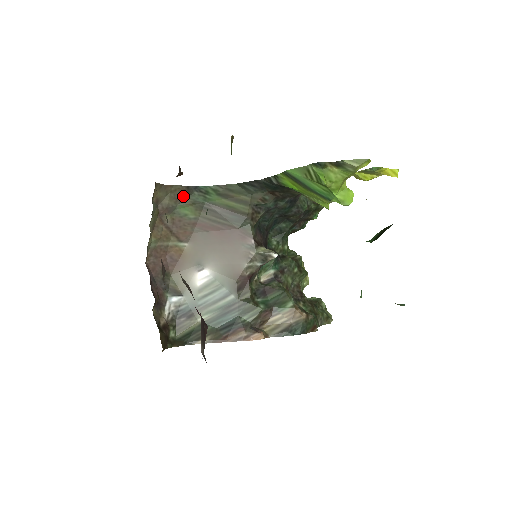
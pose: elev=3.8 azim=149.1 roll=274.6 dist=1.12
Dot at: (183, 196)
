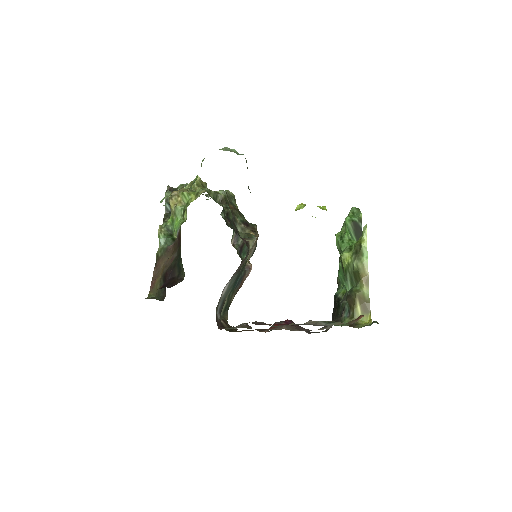
Dot at: occluded
